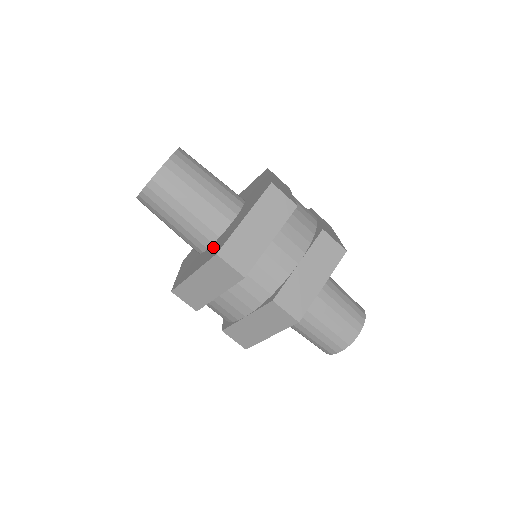
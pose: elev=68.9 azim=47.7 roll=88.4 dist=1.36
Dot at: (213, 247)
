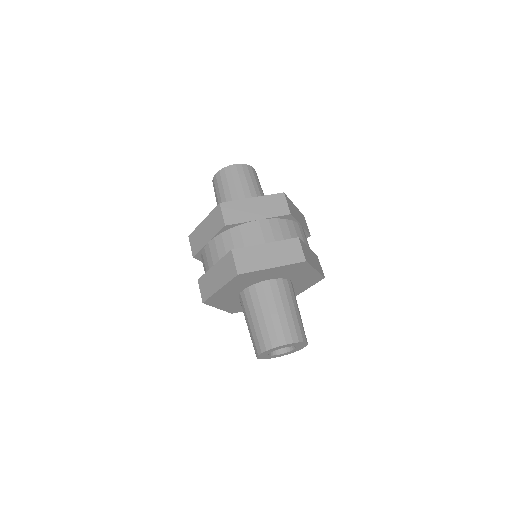
Dot at: occluded
